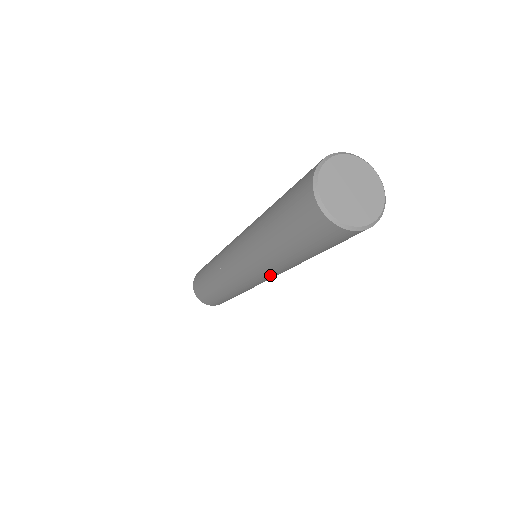
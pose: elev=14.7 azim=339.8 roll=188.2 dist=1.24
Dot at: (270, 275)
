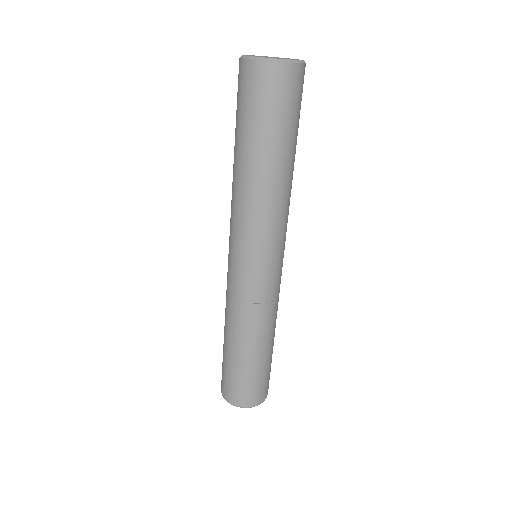
Dot at: (281, 231)
